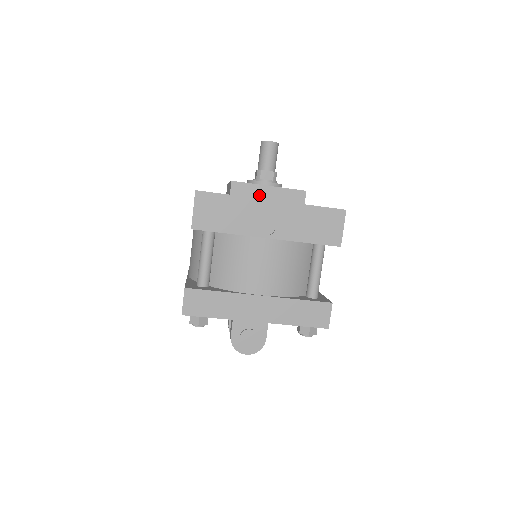
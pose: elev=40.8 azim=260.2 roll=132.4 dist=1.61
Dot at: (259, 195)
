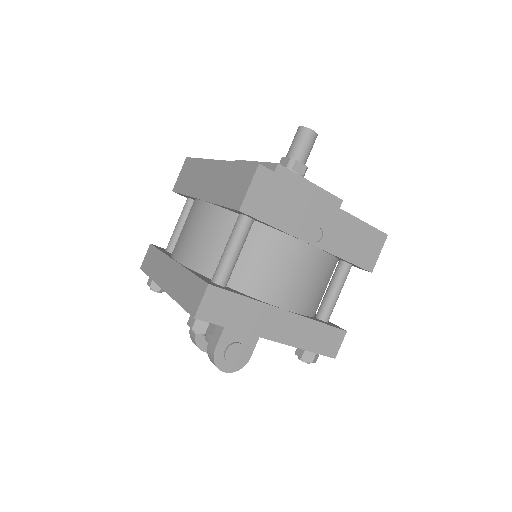
Dot at: occluded
